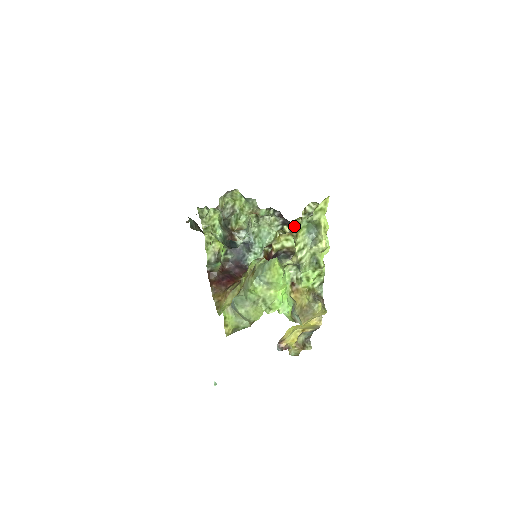
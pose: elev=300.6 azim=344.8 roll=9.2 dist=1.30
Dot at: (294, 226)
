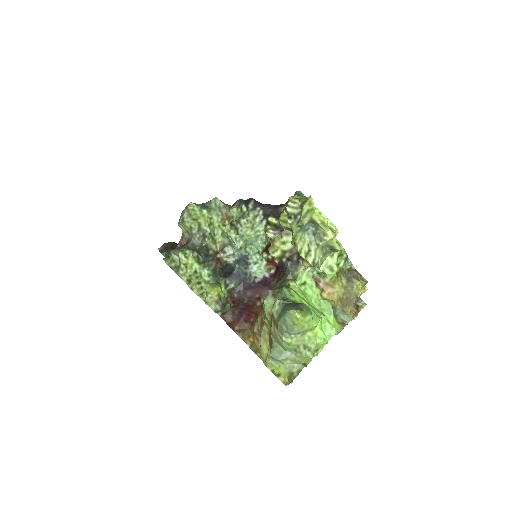
Dot at: (283, 226)
